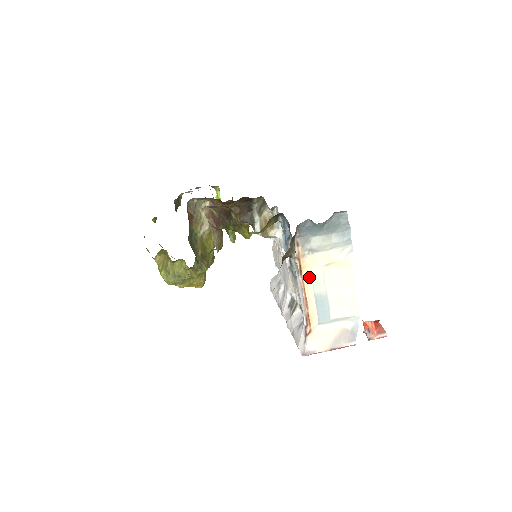
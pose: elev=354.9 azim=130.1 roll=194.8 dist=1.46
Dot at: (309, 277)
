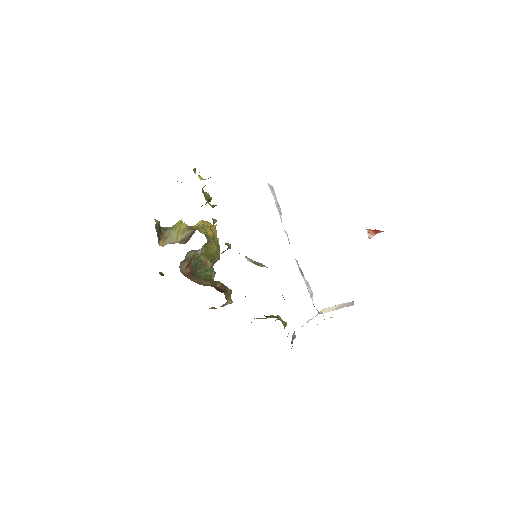
Dot at: occluded
